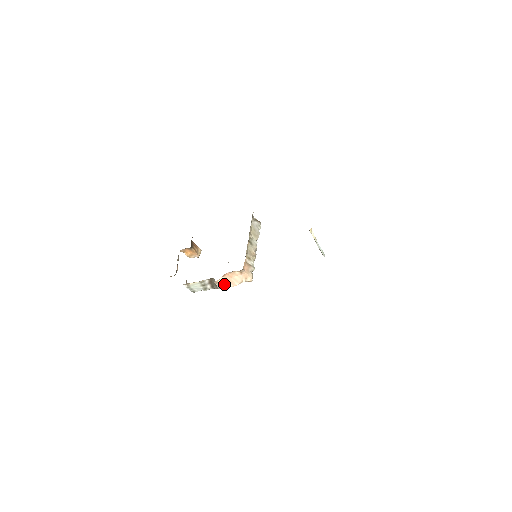
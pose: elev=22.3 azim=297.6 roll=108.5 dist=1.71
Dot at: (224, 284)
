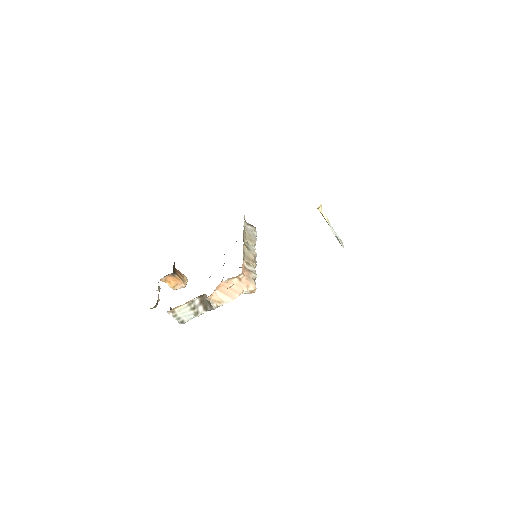
Dot at: (220, 299)
